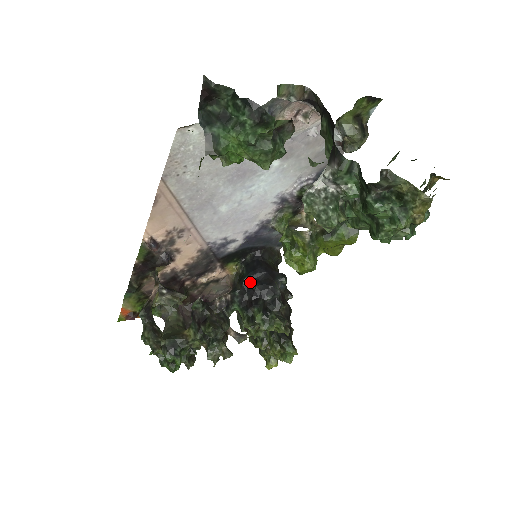
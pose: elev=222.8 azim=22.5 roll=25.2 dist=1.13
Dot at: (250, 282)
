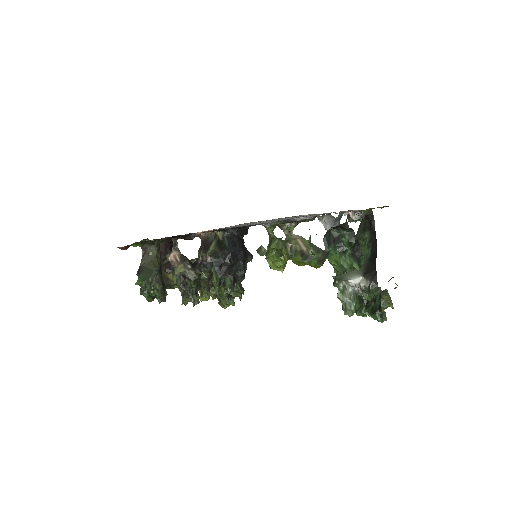
Dot at: (230, 256)
